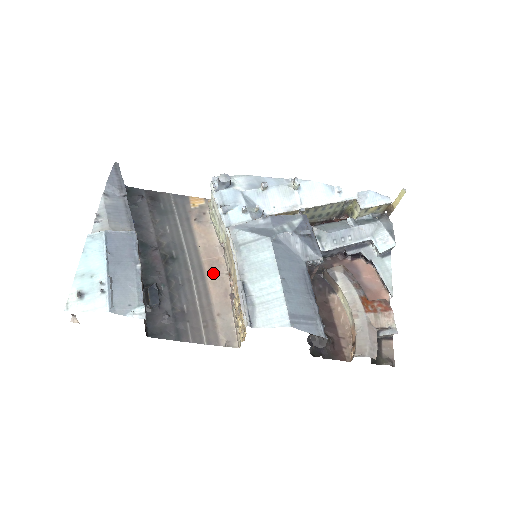
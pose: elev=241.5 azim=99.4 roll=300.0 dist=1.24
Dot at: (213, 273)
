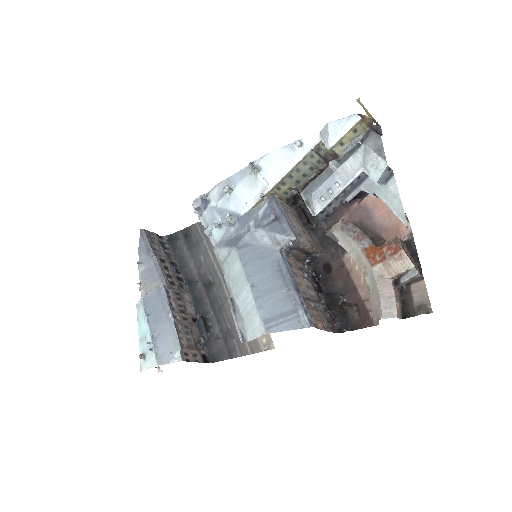
Dot at: occluded
